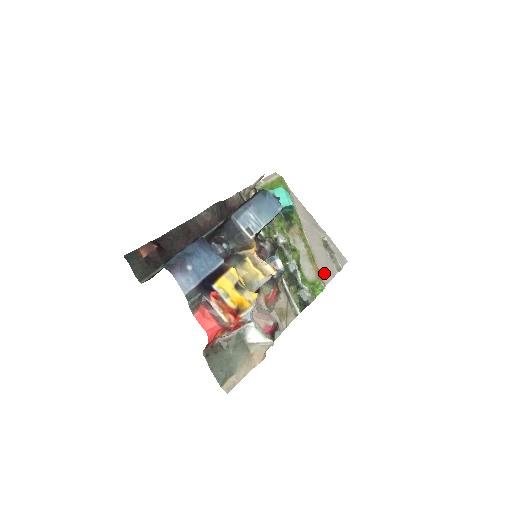
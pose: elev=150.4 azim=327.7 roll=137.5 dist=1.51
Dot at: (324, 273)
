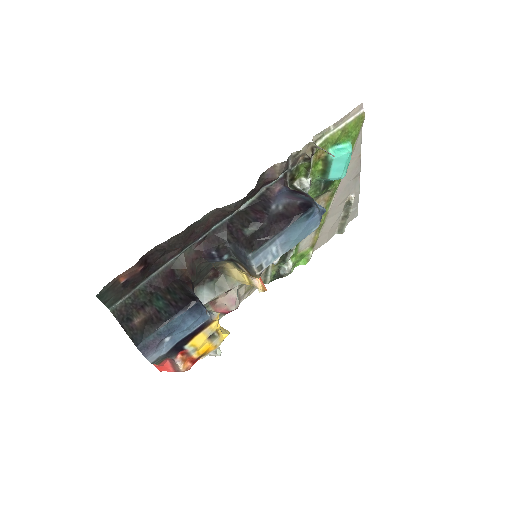
Dot at: (321, 239)
